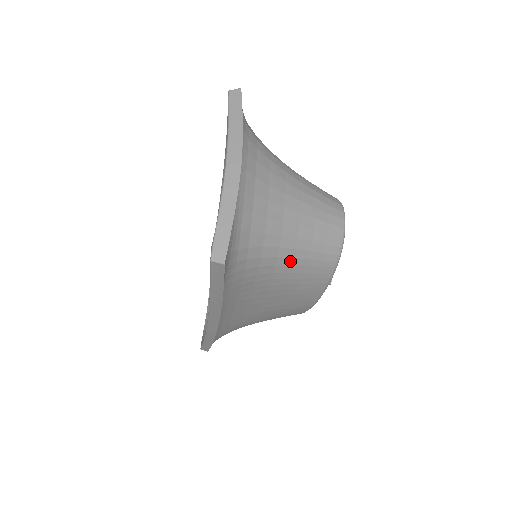
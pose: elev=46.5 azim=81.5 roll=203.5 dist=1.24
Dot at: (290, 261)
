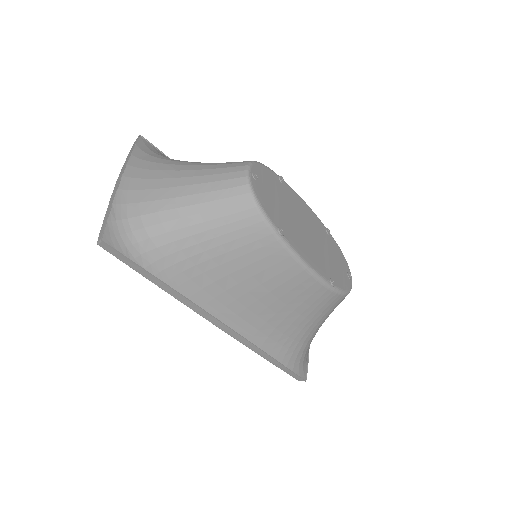
Dot at: (203, 226)
